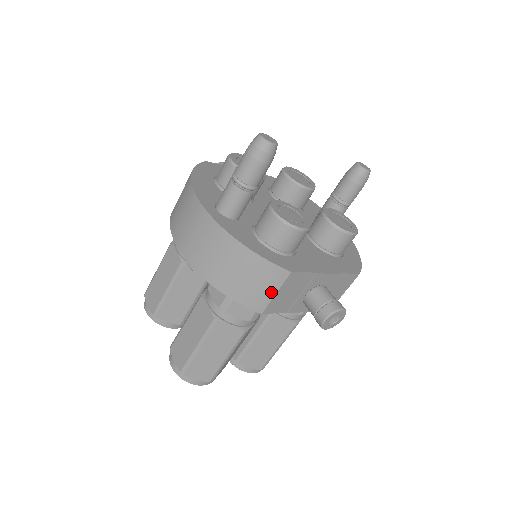
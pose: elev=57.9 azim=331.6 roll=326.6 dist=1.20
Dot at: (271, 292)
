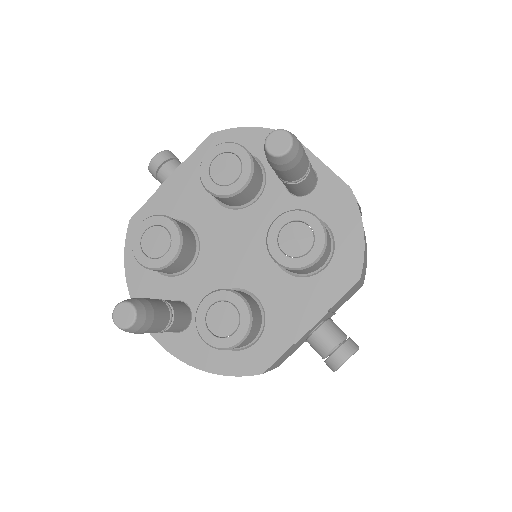
Dot at: occluded
